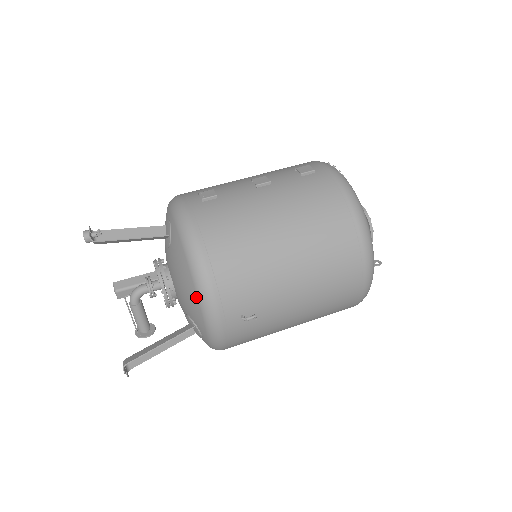
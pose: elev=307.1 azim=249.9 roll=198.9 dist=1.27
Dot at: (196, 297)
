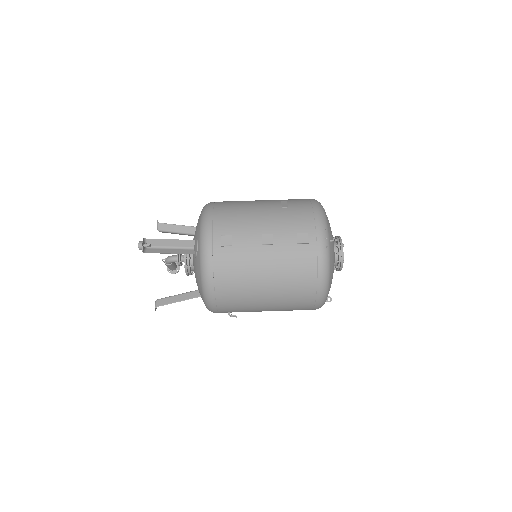
Dot at: (203, 300)
